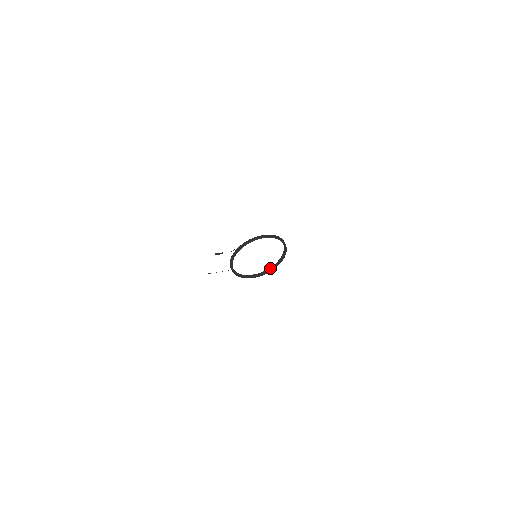
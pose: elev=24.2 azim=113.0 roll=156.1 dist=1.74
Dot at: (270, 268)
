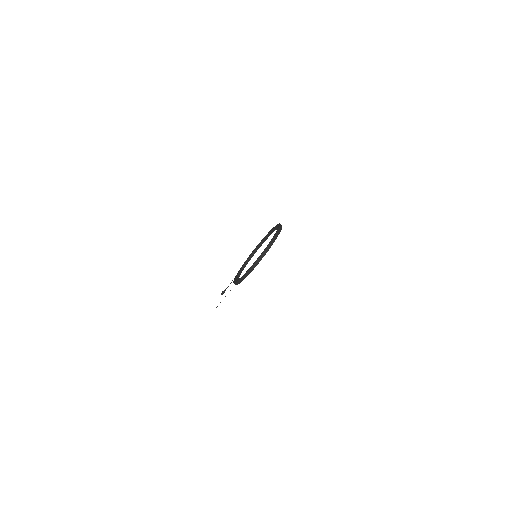
Dot at: (268, 244)
